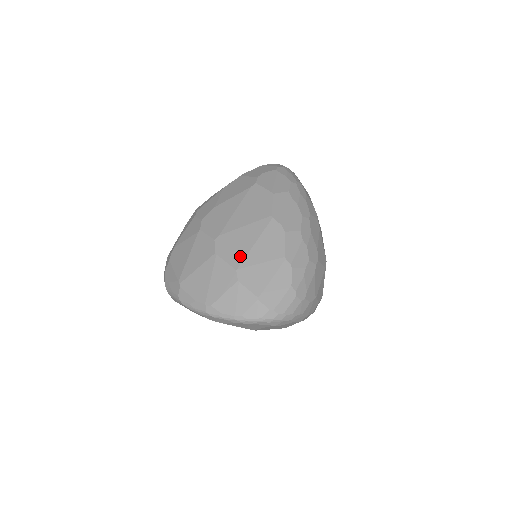
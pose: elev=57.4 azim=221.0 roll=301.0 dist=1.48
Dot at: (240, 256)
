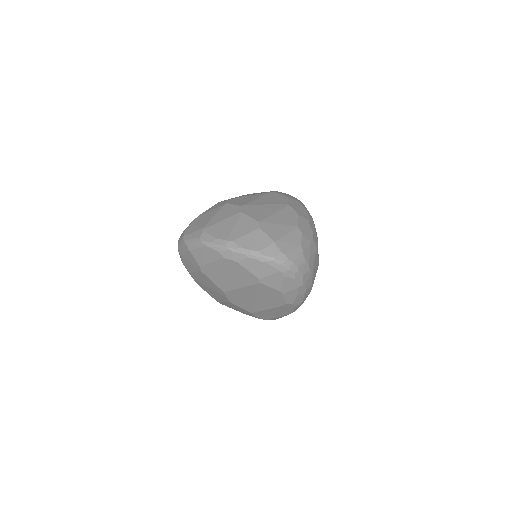
Dot at: (262, 216)
